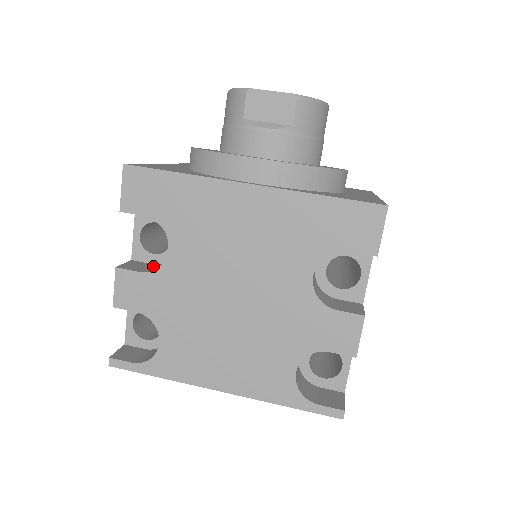
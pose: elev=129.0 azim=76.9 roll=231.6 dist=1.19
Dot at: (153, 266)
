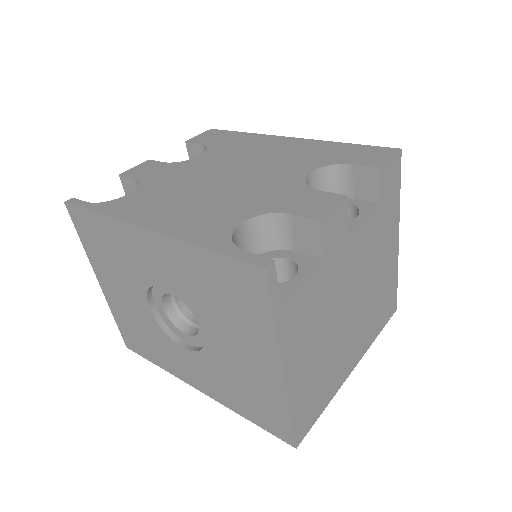
Dot at: occluded
